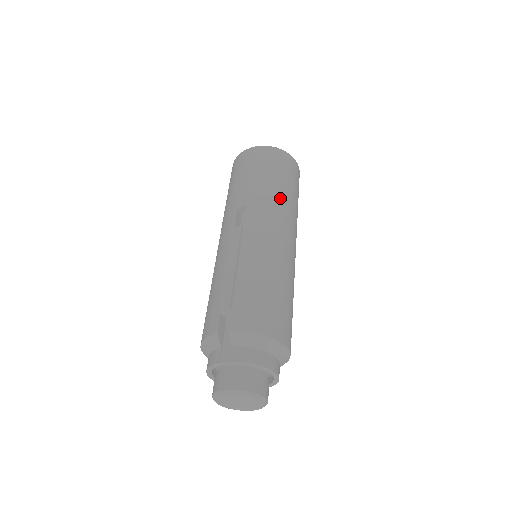
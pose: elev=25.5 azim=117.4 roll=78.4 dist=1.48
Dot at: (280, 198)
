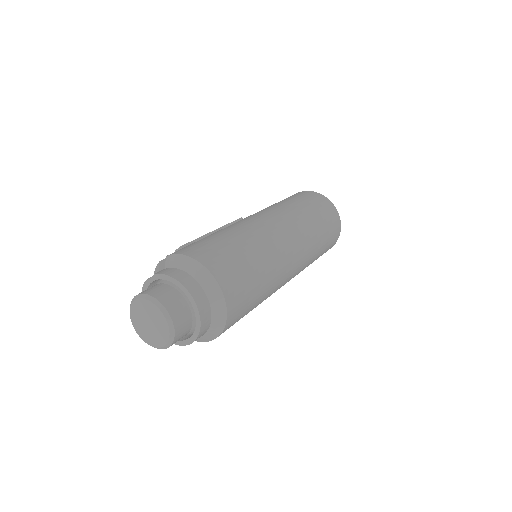
Dot at: (292, 210)
